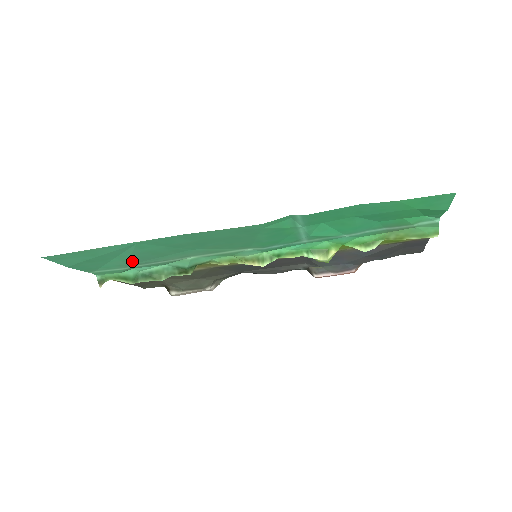
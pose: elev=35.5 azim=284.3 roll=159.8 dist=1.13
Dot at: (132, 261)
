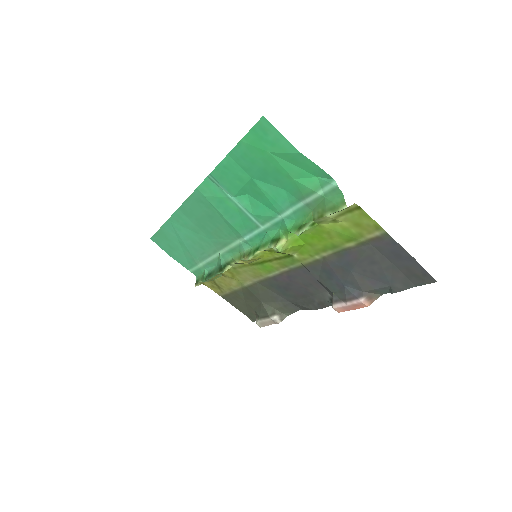
Dot at: (193, 253)
